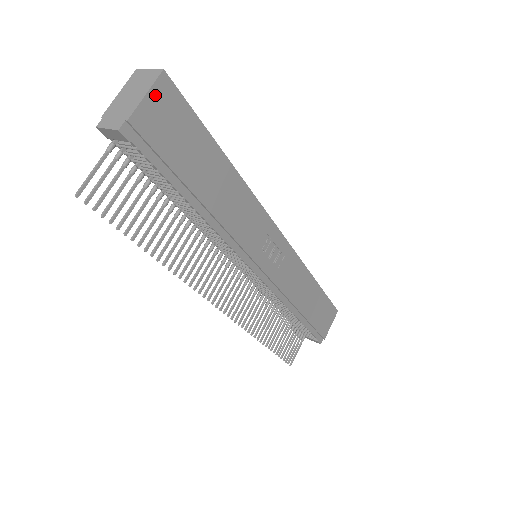
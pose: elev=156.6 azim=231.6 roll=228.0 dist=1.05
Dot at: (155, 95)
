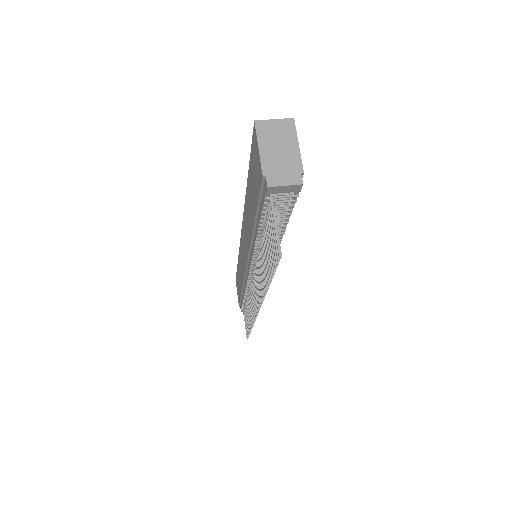
Dot at: (296, 143)
